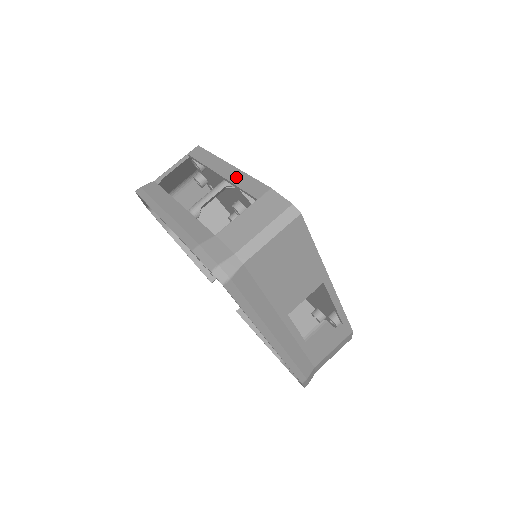
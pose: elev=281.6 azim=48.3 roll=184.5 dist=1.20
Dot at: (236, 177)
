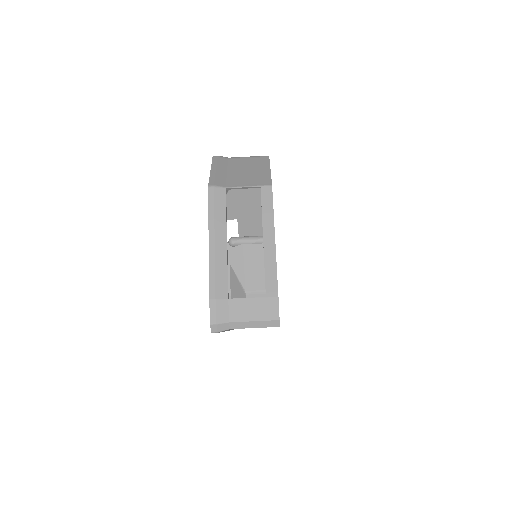
Dot at: (270, 259)
